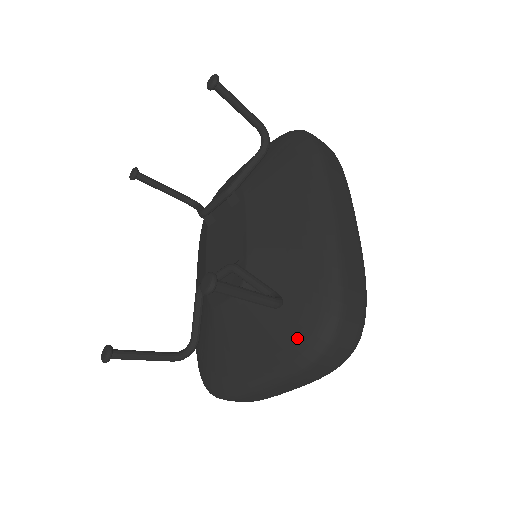
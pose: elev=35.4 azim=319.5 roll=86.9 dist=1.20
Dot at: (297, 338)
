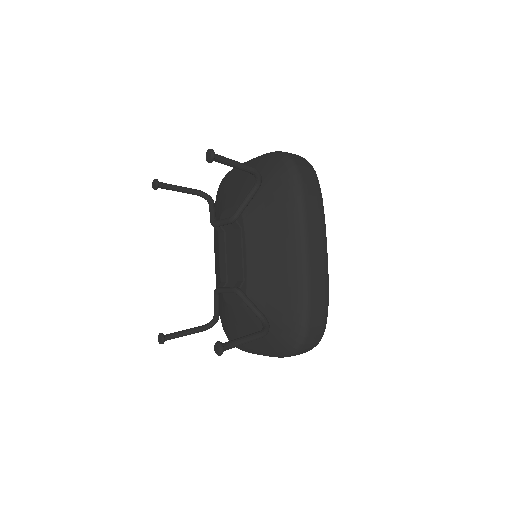
Dot at: (280, 343)
